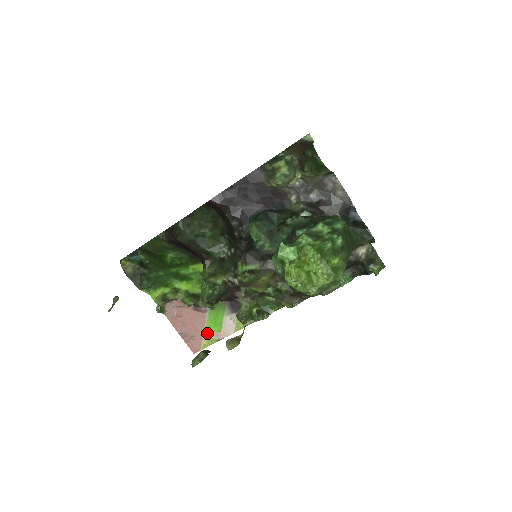
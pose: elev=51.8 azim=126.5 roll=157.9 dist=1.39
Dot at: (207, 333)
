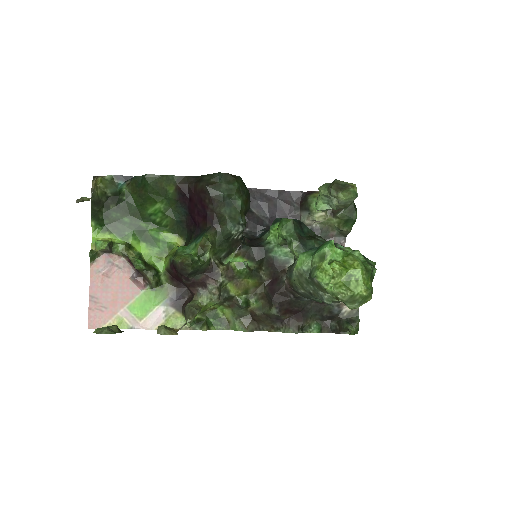
Dot at: (124, 313)
